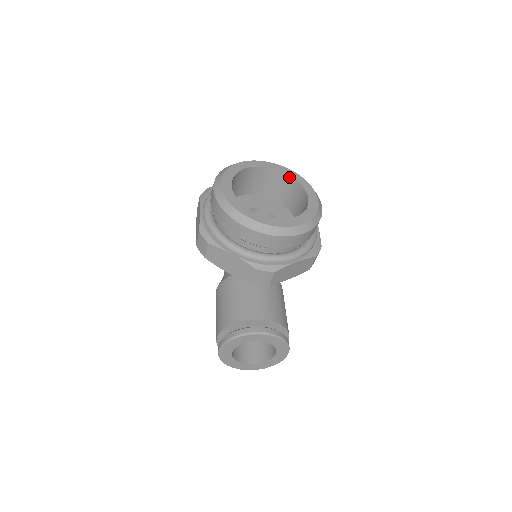
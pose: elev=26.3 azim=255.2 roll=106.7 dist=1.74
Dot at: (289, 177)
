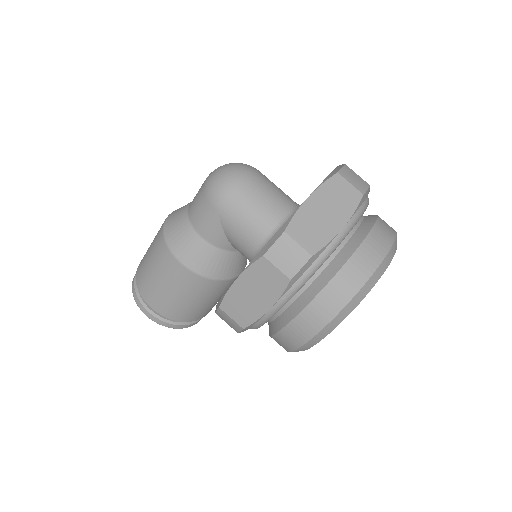
Dot at: occluded
